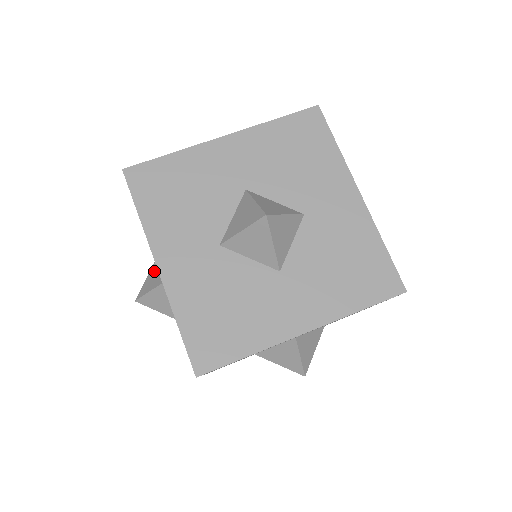
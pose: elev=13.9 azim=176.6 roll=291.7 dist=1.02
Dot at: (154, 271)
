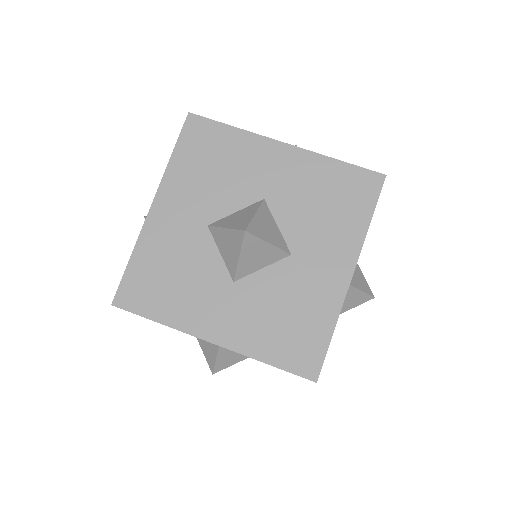
Dot at: occluded
